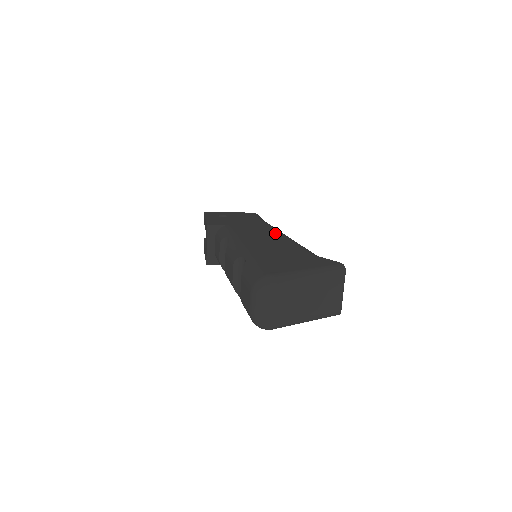
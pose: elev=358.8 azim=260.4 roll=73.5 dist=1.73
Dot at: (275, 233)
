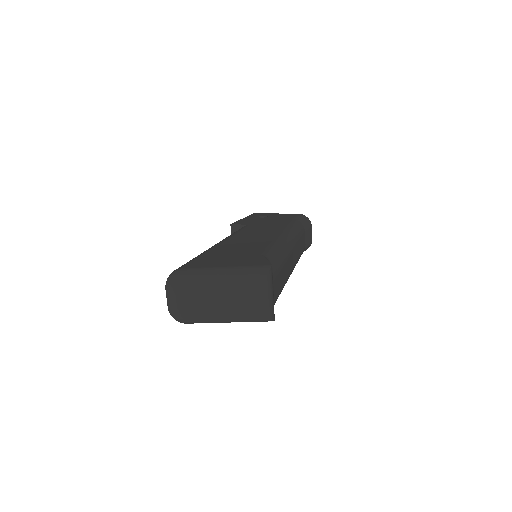
Dot at: (274, 233)
